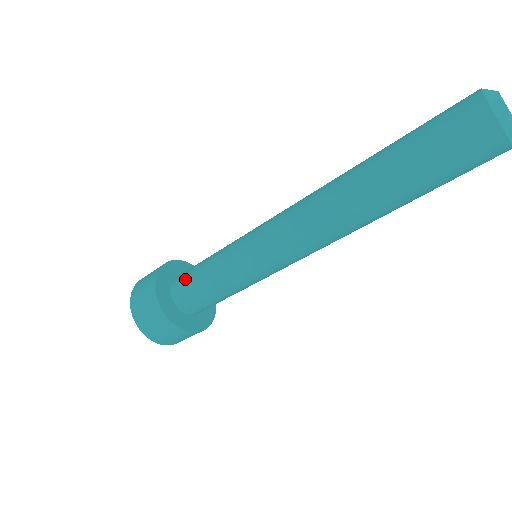
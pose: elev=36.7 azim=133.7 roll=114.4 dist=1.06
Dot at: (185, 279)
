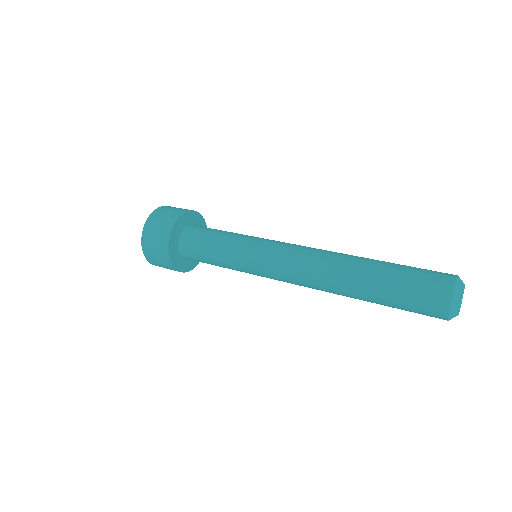
Dot at: (194, 252)
